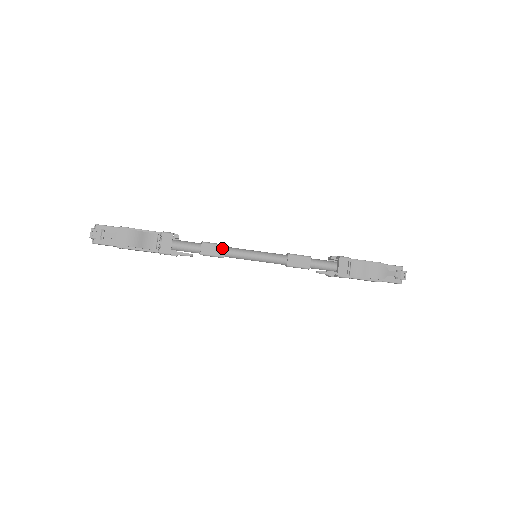
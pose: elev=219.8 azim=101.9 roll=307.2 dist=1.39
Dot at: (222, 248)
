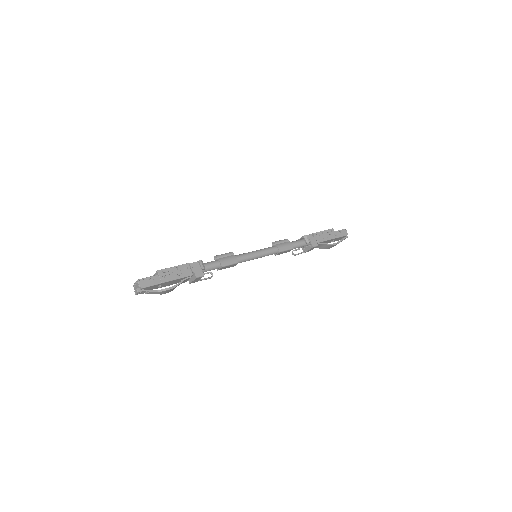
Dot at: (235, 265)
